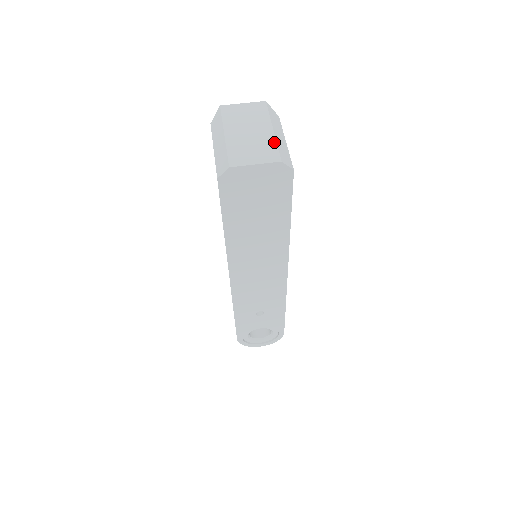
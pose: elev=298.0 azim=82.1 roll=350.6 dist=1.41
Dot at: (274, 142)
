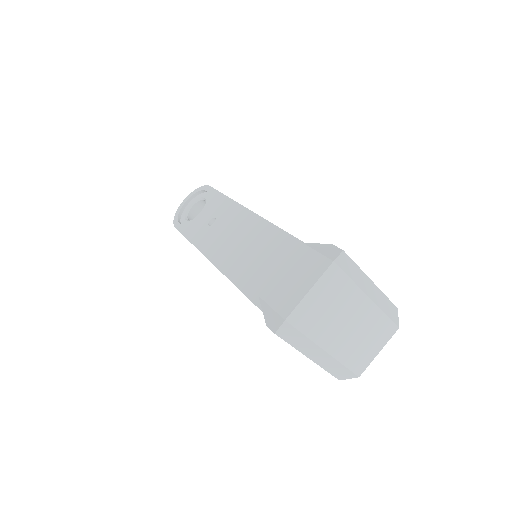
Dot at: (380, 314)
